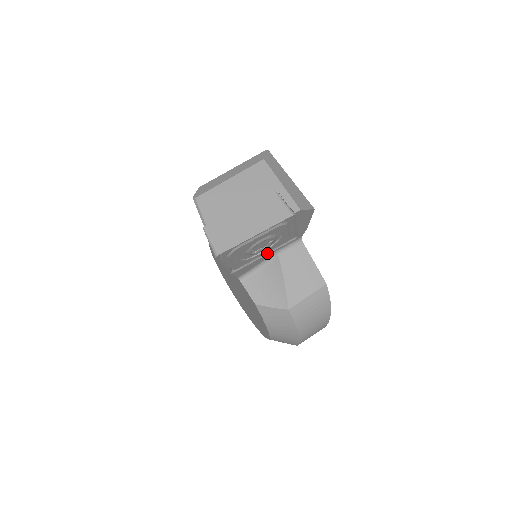
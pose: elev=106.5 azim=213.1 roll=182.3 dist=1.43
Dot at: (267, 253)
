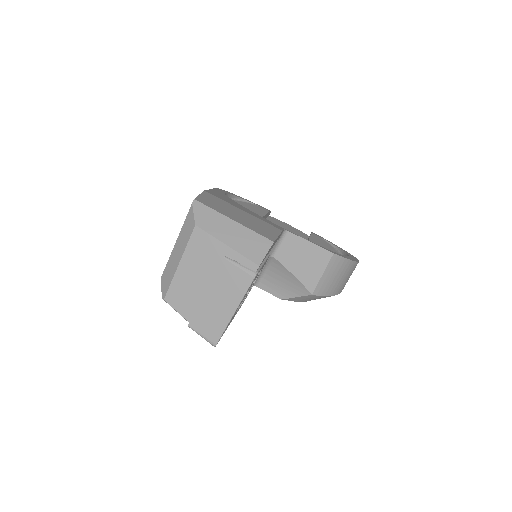
Dot at: occluded
